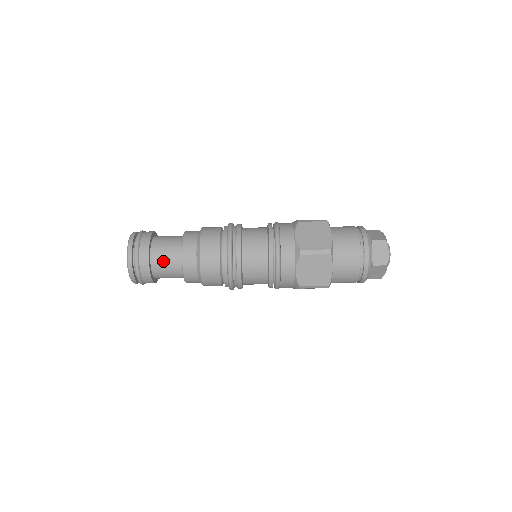
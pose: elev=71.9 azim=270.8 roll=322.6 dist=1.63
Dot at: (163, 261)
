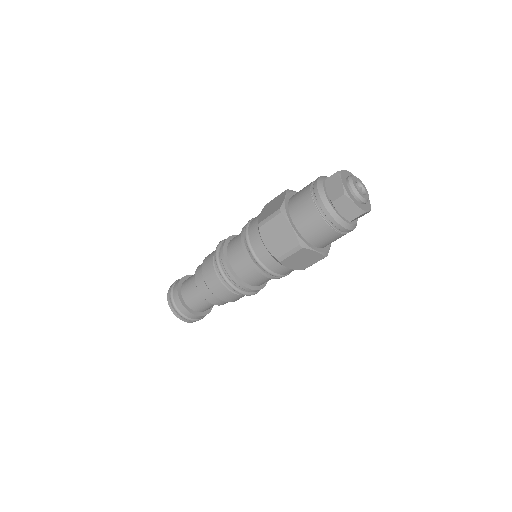
Dot at: (200, 306)
